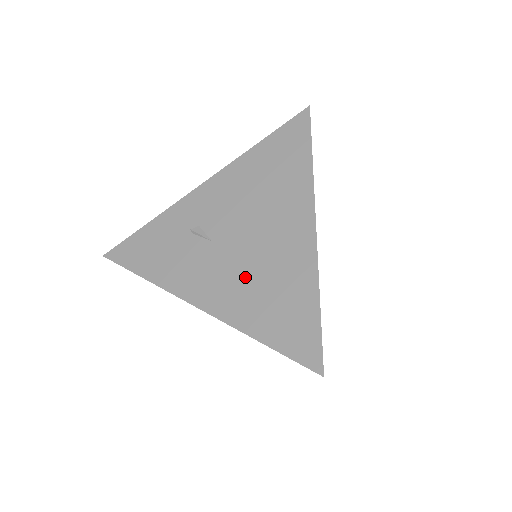
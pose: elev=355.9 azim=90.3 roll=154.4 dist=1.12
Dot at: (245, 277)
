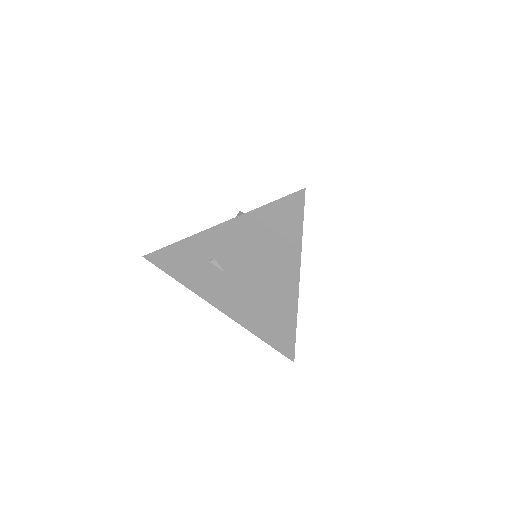
Dot at: (250, 302)
